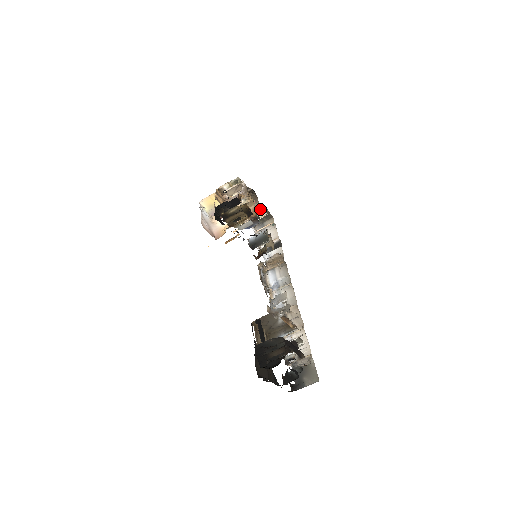
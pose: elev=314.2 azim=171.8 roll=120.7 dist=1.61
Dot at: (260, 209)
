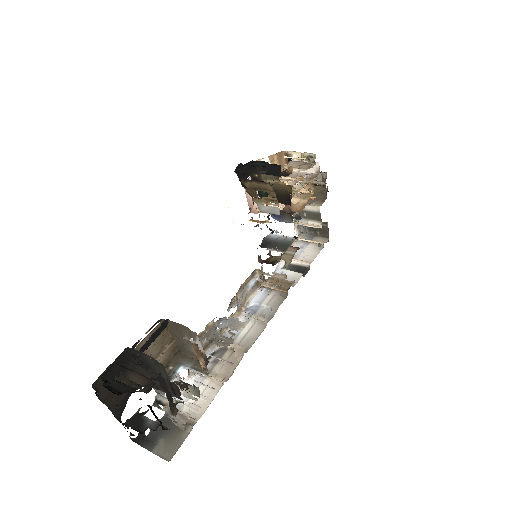
Dot at: (317, 215)
